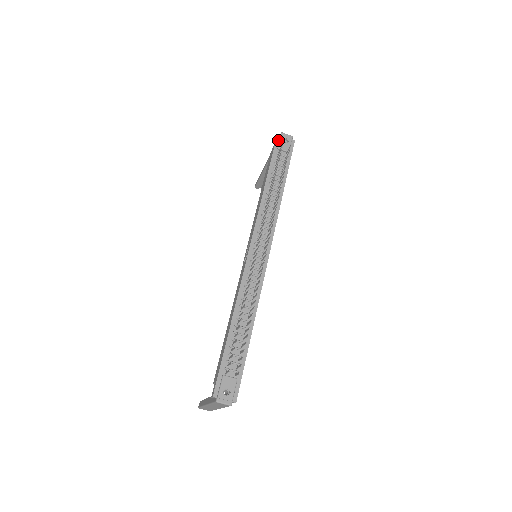
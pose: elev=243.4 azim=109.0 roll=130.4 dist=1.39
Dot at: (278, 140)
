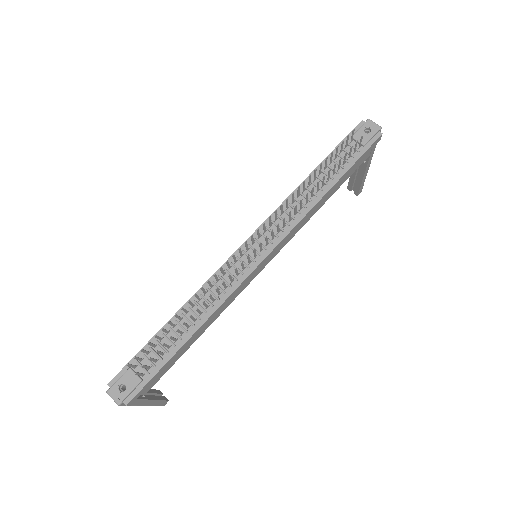
Dot at: (359, 127)
